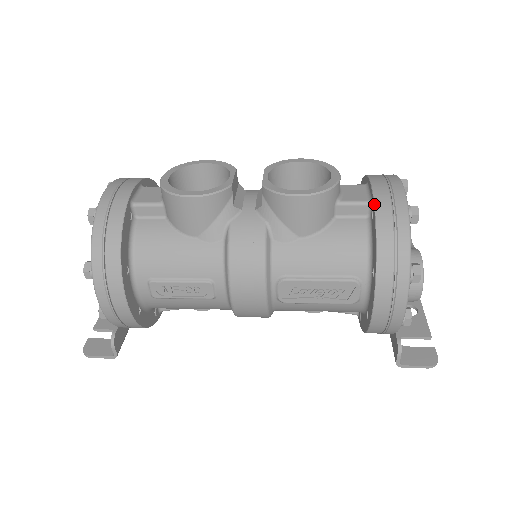
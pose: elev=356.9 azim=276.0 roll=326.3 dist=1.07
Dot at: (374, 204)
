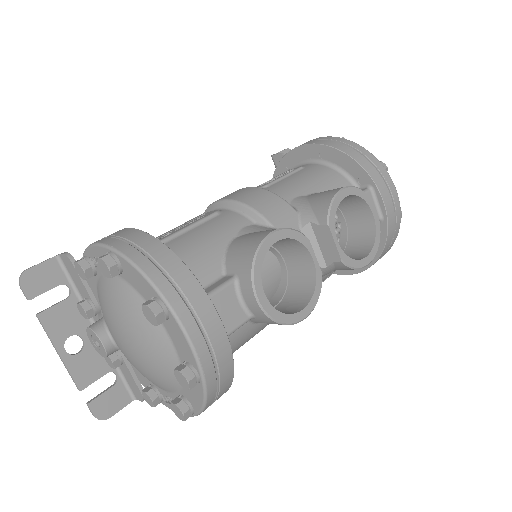
Dot at: (388, 228)
